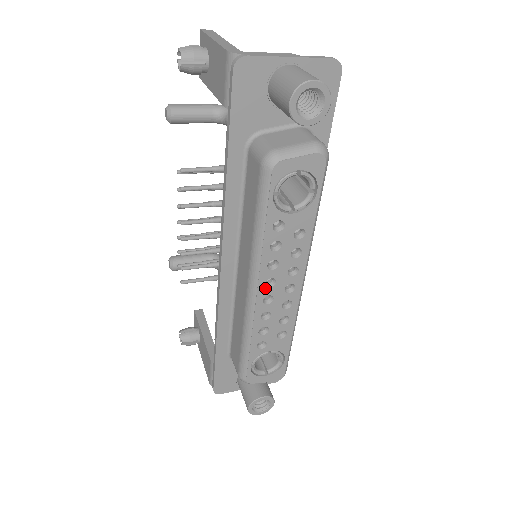
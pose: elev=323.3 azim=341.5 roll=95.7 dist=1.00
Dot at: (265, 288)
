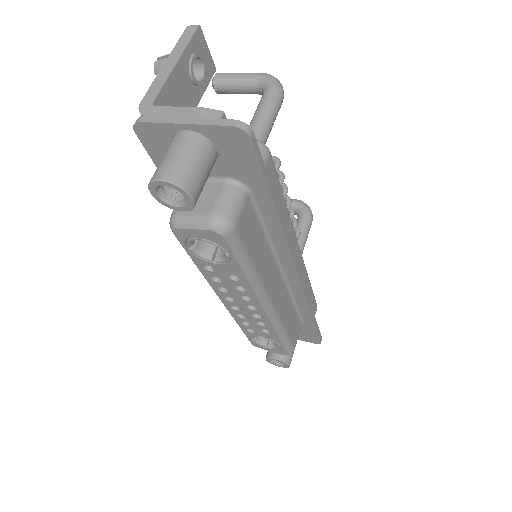
Dot at: (227, 300)
